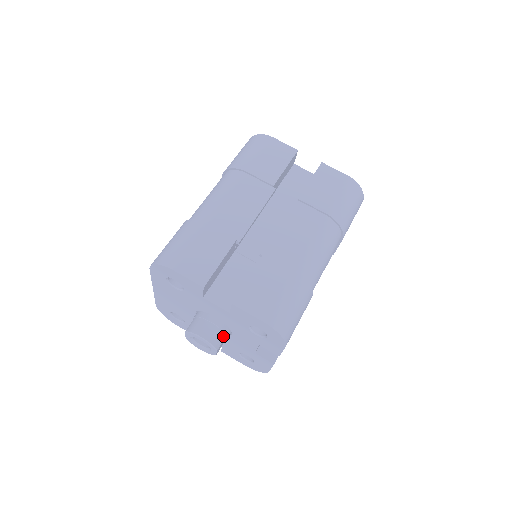
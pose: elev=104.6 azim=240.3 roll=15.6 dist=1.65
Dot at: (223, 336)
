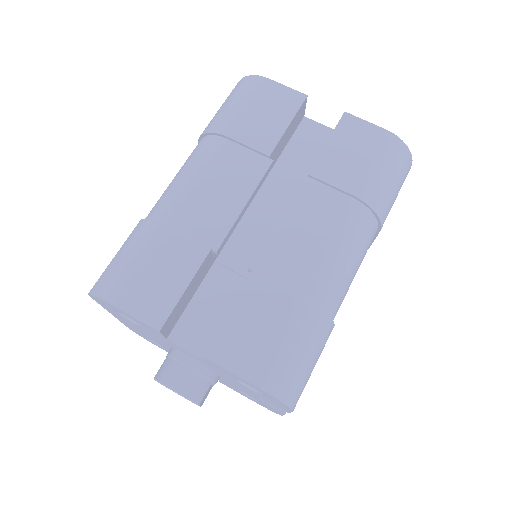
Dot at: (207, 384)
